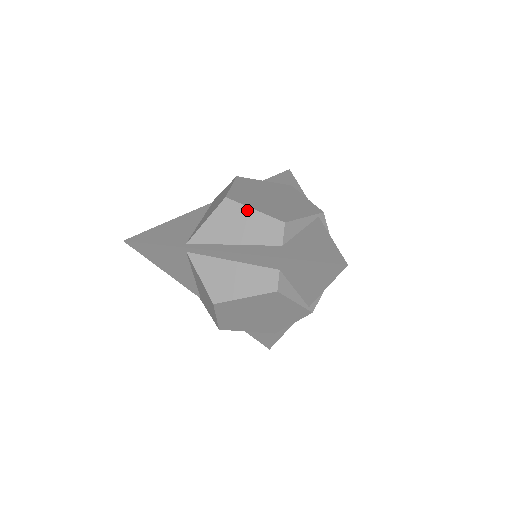
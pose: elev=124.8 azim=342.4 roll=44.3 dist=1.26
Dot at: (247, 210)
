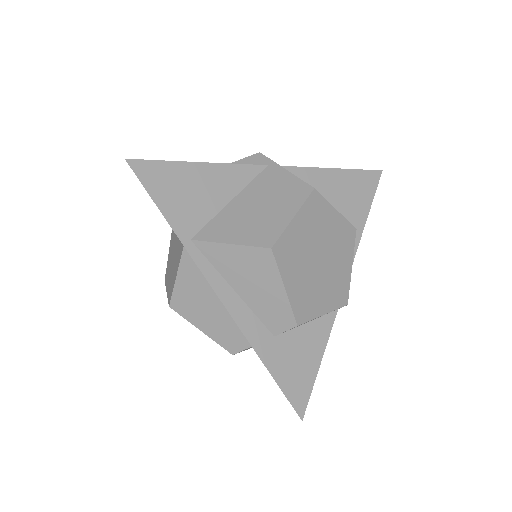
Dot at: (278, 281)
